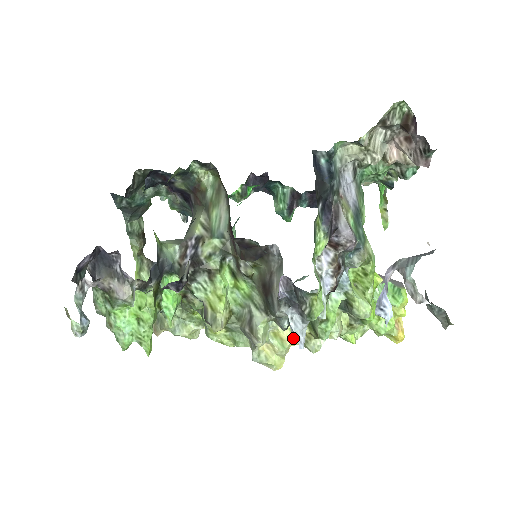
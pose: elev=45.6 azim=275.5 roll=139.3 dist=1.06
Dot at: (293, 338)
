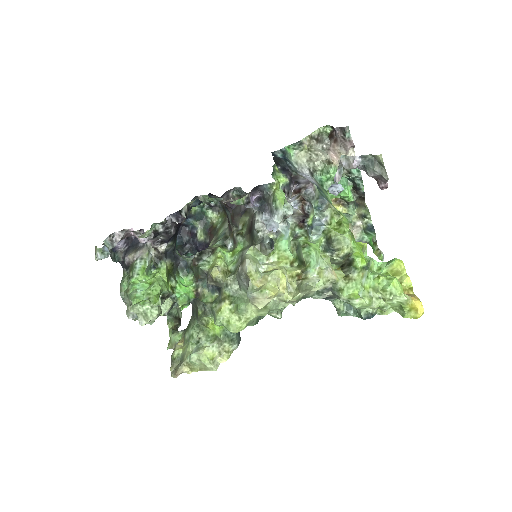
Dot at: (284, 273)
